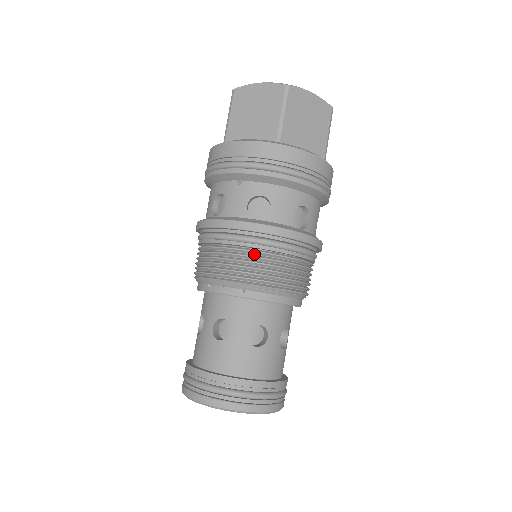
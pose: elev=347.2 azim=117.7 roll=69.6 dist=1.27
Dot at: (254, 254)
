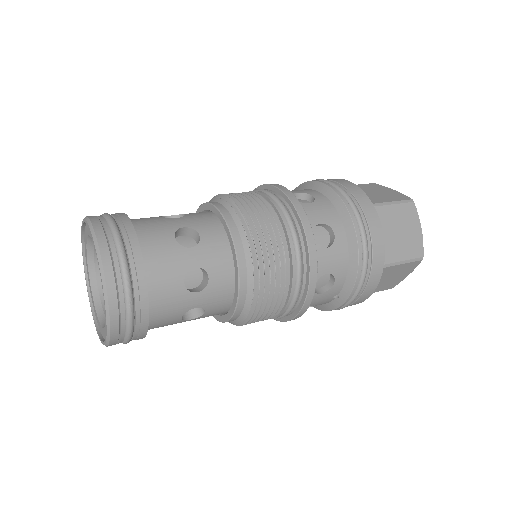
Dot at: occluded
